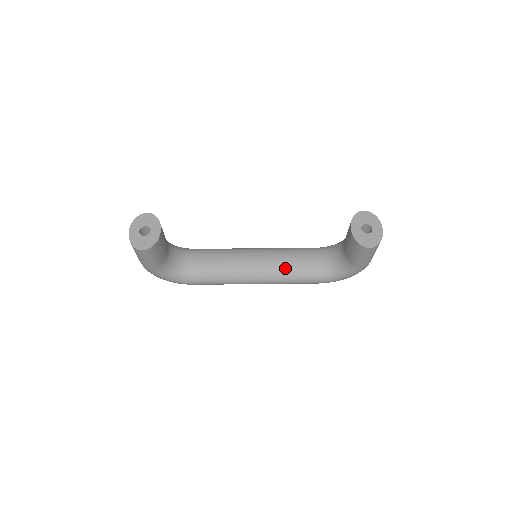
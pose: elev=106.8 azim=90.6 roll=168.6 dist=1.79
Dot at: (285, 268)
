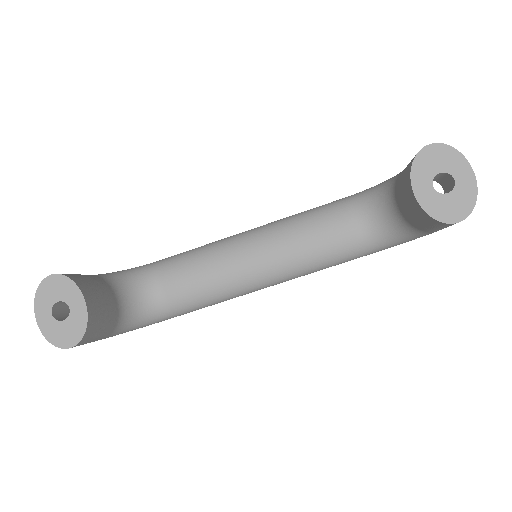
Dot at: (307, 256)
